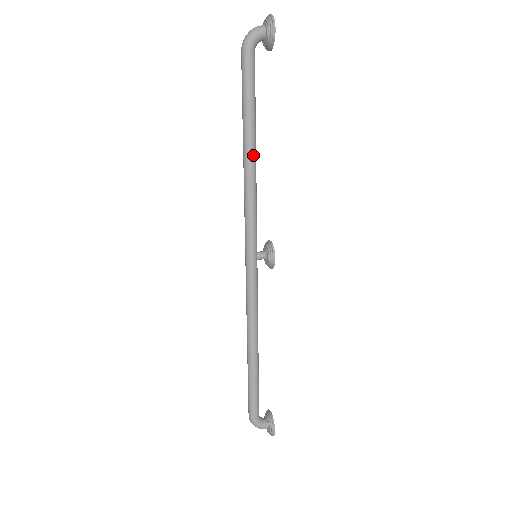
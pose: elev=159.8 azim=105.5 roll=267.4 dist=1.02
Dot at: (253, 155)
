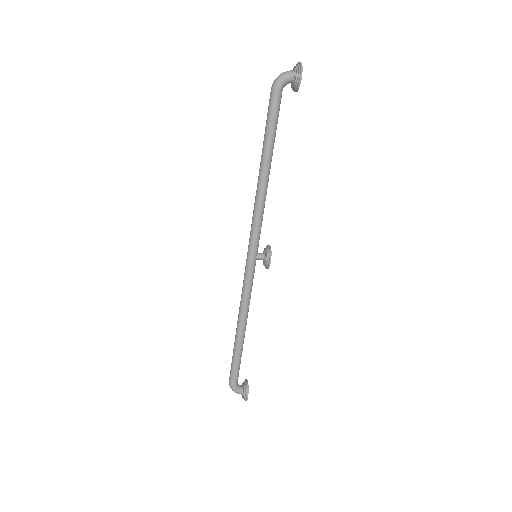
Dot at: (267, 175)
